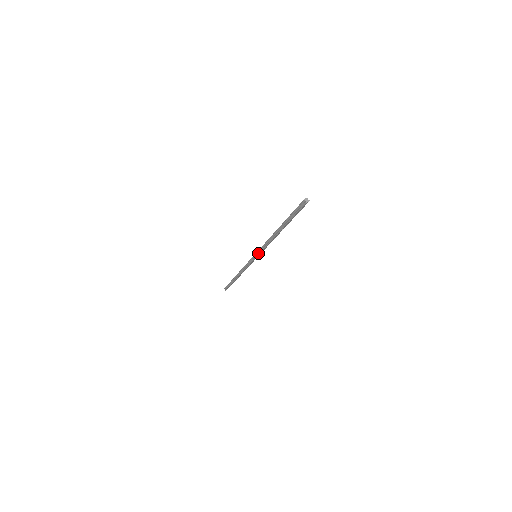
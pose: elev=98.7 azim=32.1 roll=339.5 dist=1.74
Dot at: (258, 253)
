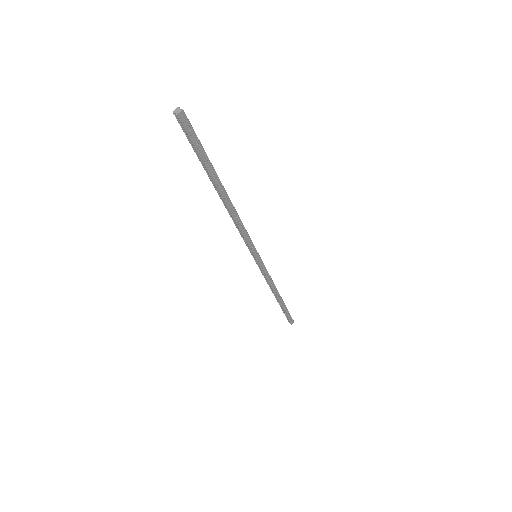
Dot at: (249, 250)
